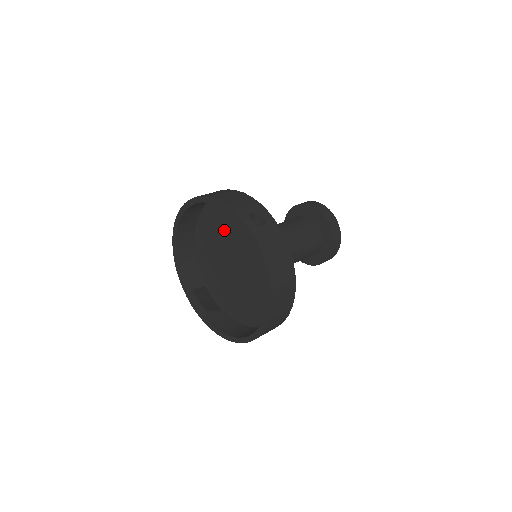
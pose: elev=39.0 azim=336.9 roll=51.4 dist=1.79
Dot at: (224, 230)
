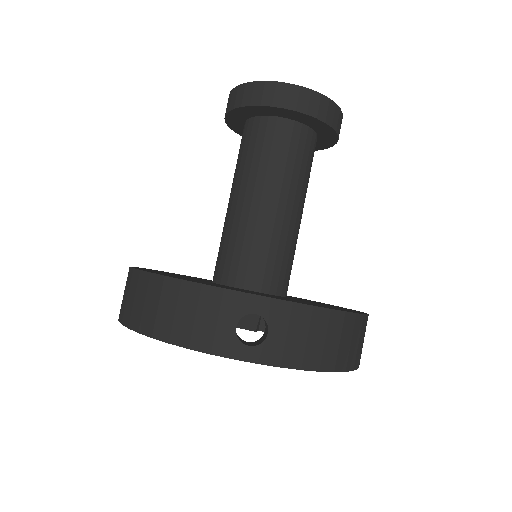
Dot at: occluded
